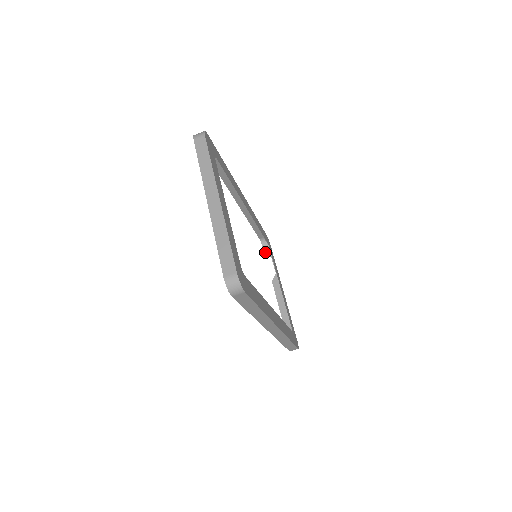
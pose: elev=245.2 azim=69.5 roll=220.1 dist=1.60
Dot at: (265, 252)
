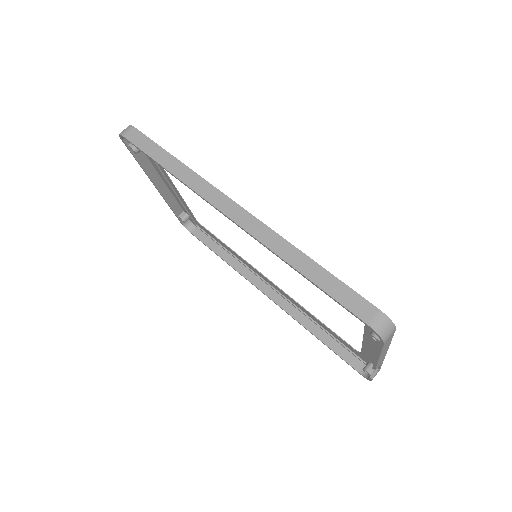
Dot at: (364, 368)
